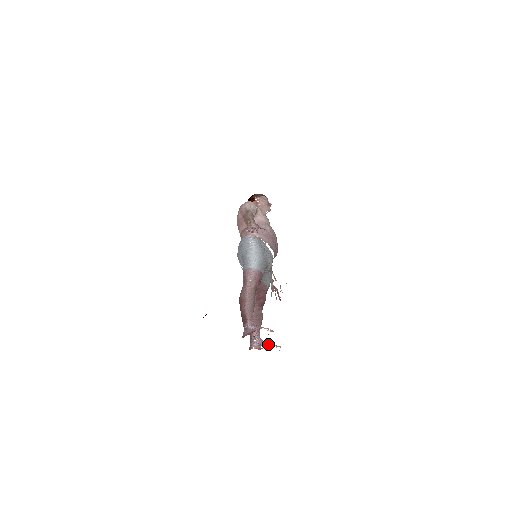
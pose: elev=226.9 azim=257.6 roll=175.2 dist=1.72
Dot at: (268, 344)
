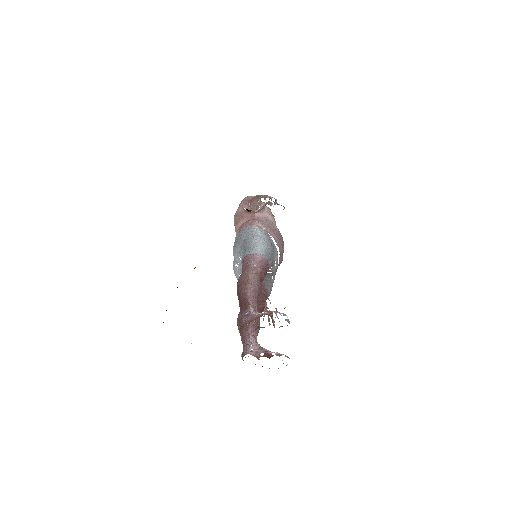
Dot at: occluded
